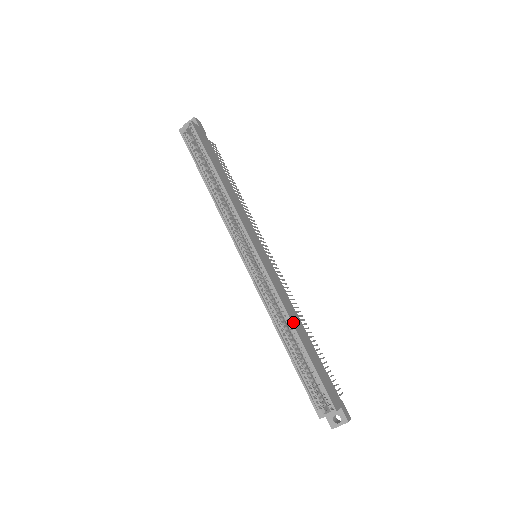
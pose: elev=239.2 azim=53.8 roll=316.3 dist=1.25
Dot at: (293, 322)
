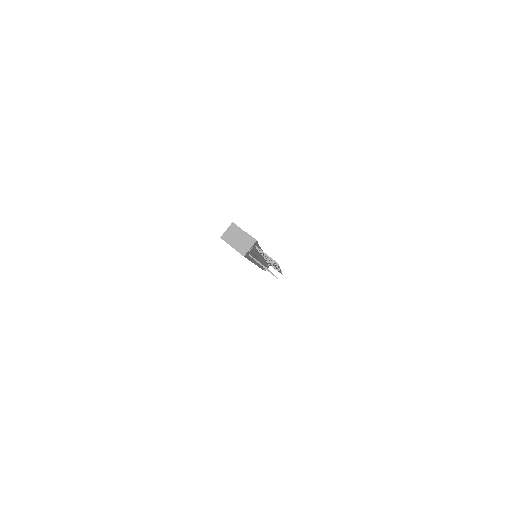
Dot at: occluded
